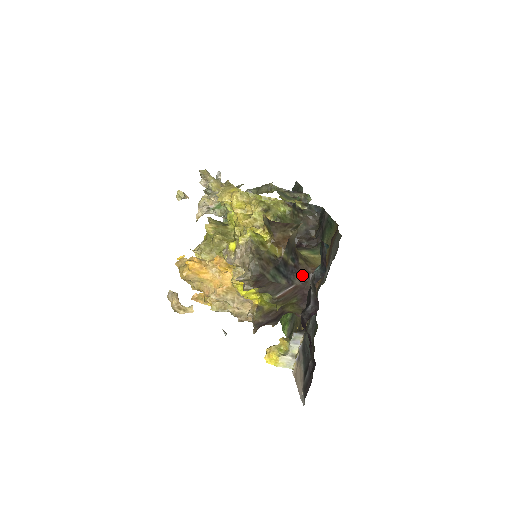
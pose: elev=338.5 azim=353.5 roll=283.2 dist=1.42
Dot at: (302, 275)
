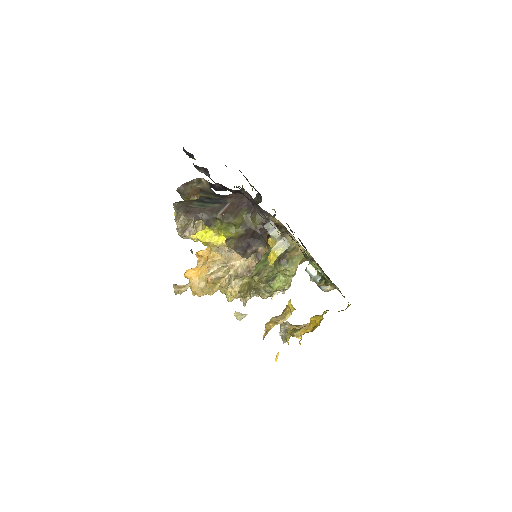
Dot at: (231, 197)
